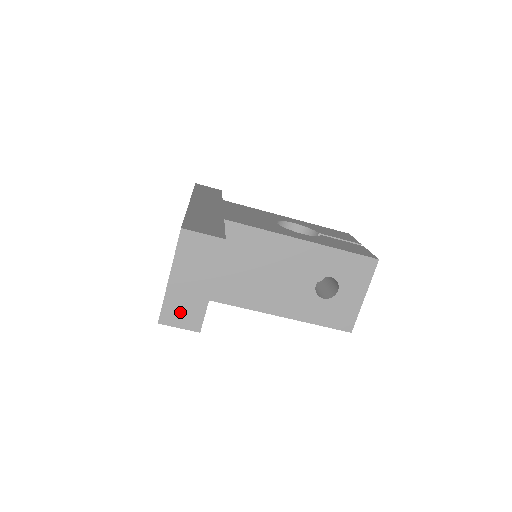
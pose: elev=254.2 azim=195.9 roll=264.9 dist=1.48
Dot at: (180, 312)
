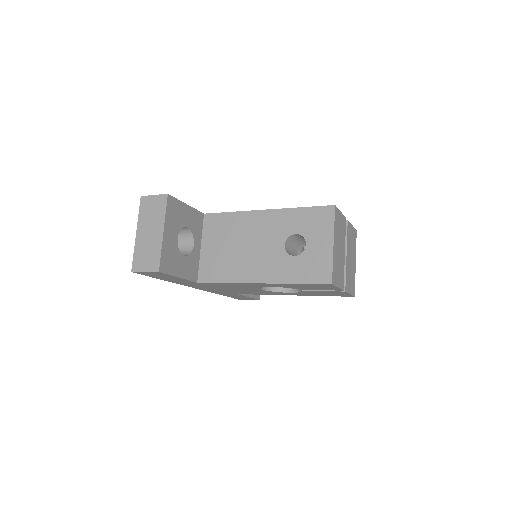
Dot at: (145, 258)
